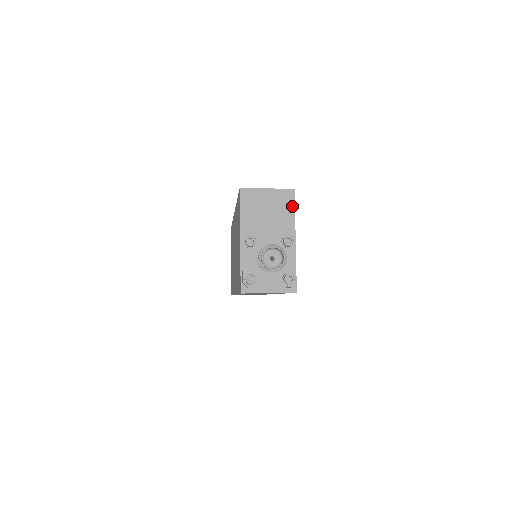
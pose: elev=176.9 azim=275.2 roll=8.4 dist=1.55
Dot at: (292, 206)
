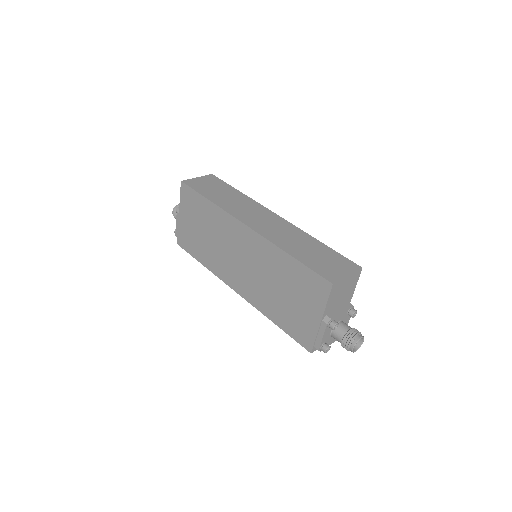
Dot at: (357, 281)
